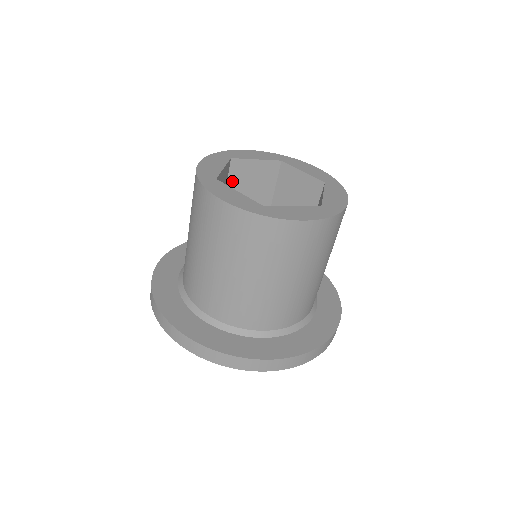
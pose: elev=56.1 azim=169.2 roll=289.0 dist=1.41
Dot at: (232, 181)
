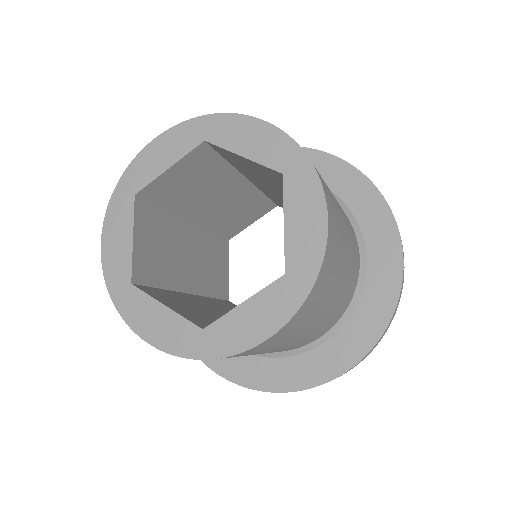
Dot at: (229, 159)
